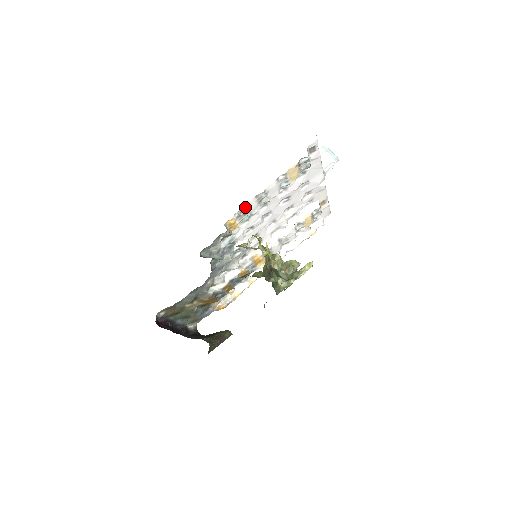
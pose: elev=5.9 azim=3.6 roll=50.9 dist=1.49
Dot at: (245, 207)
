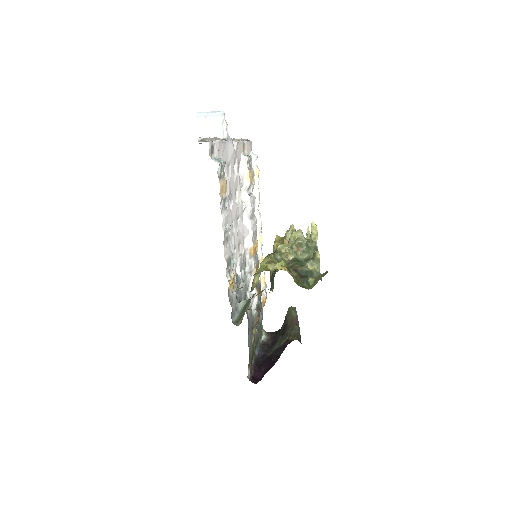
Dot at: occluded
